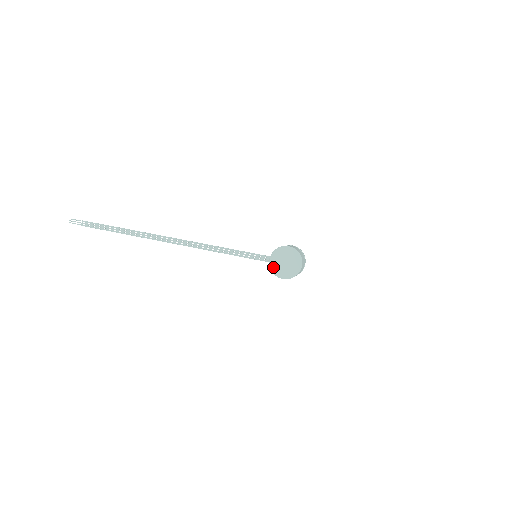
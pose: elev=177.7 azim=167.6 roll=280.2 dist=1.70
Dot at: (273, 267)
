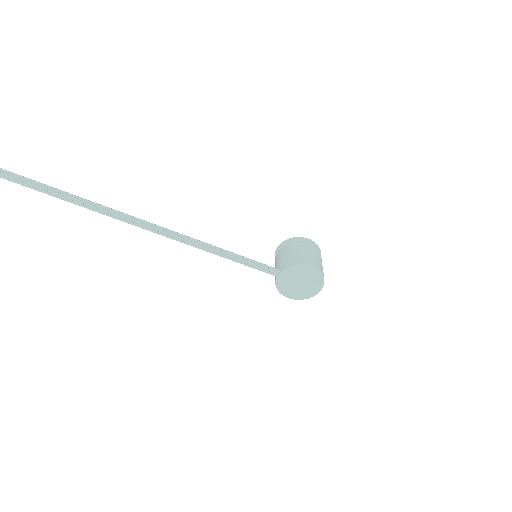
Dot at: (280, 284)
